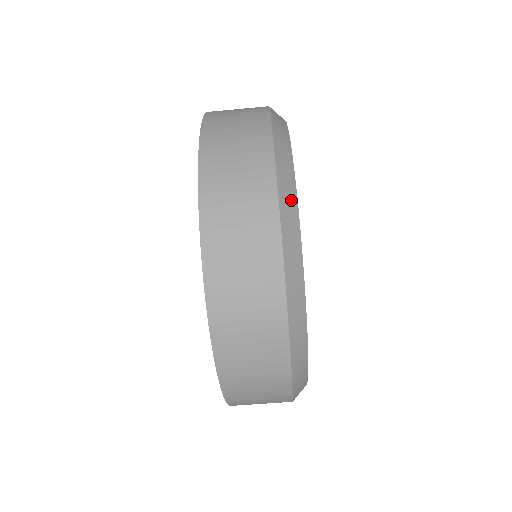
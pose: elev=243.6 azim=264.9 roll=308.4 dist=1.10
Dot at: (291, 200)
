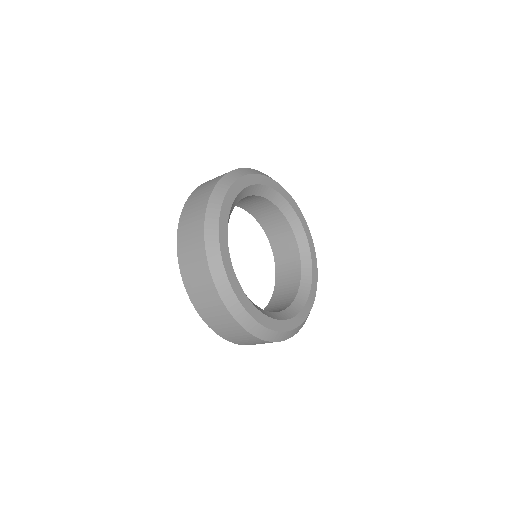
Dot at: (231, 298)
